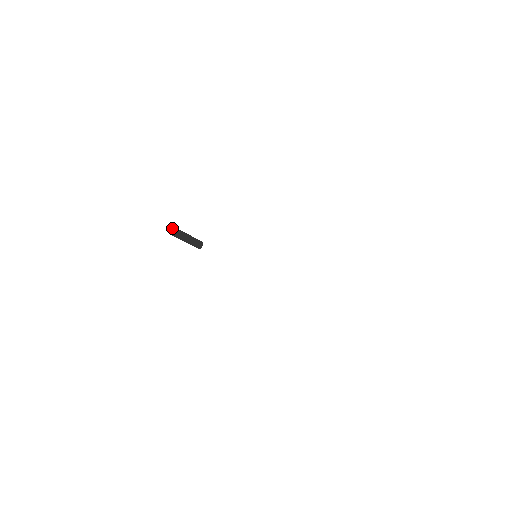
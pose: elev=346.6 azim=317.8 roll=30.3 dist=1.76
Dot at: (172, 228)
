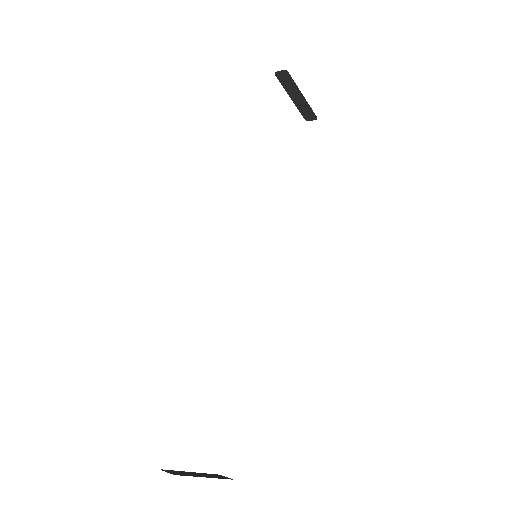
Dot at: (284, 70)
